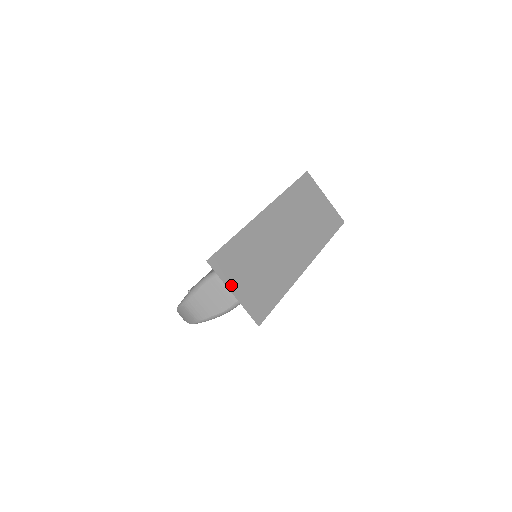
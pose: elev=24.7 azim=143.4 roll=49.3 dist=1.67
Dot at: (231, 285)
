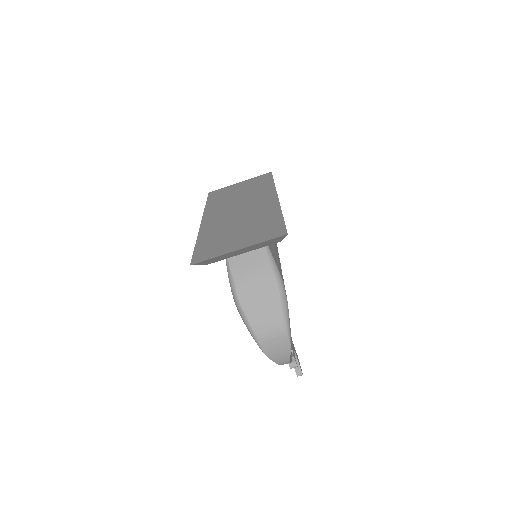
Dot at: (230, 250)
